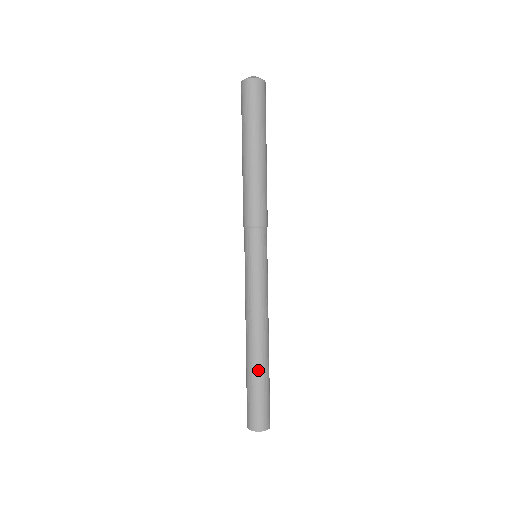
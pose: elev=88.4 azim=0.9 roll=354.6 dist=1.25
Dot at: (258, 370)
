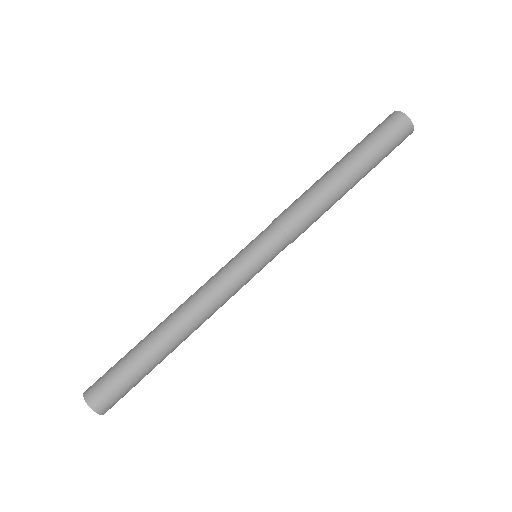
Dot at: (159, 359)
